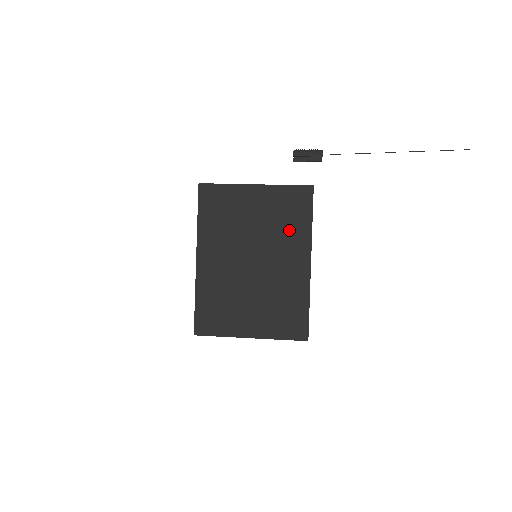
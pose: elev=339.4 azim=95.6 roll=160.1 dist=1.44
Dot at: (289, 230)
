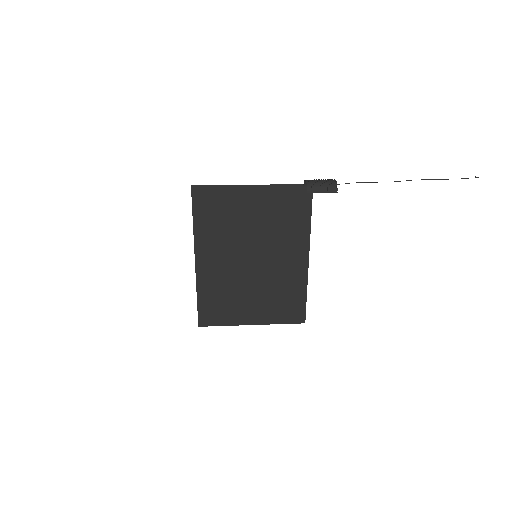
Dot at: (288, 229)
